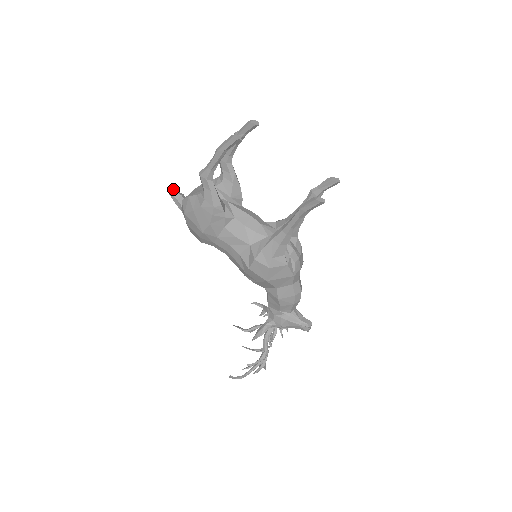
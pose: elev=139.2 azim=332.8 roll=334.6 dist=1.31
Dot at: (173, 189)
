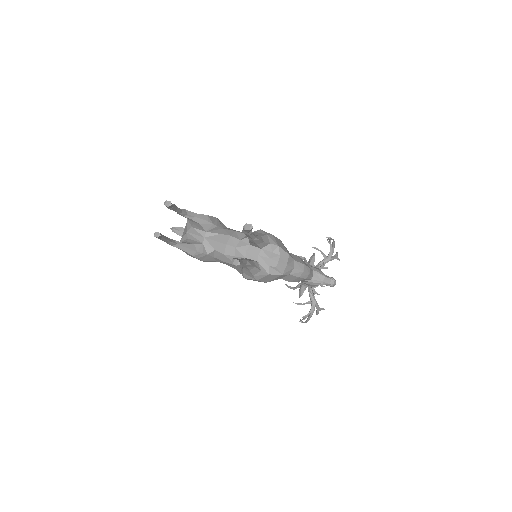
Dot at: (173, 229)
